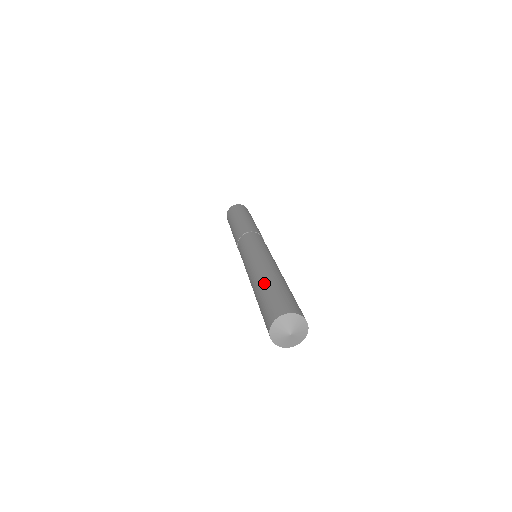
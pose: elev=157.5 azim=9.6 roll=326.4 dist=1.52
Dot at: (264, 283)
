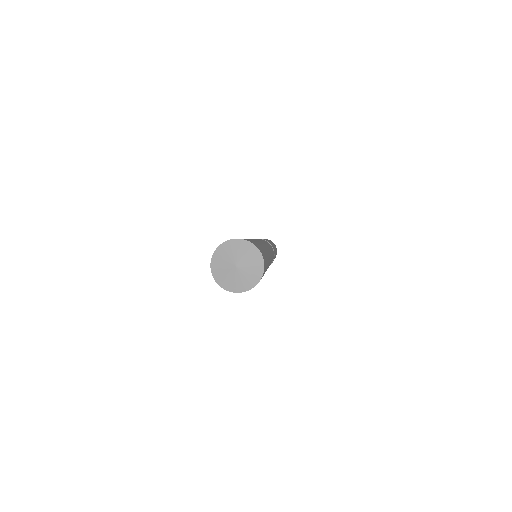
Dot at: occluded
